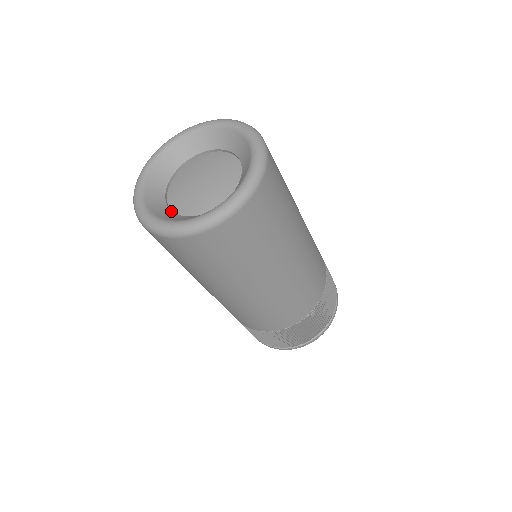
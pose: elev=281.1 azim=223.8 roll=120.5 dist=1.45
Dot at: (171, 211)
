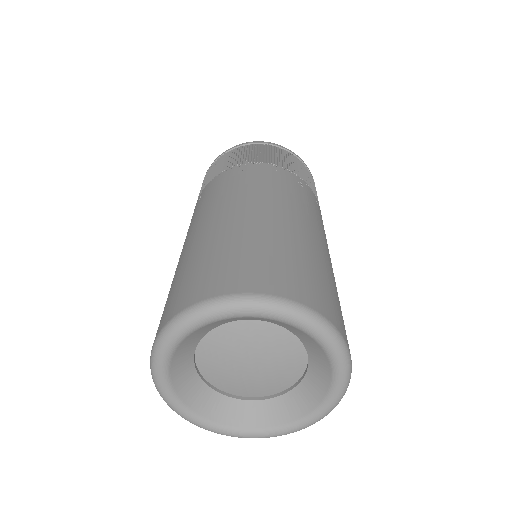
Dot at: (195, 370)
